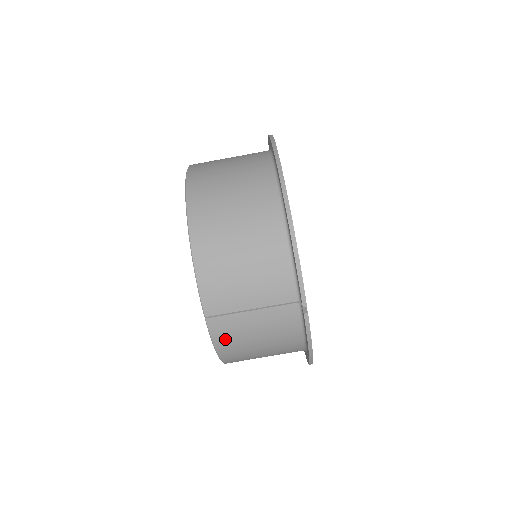
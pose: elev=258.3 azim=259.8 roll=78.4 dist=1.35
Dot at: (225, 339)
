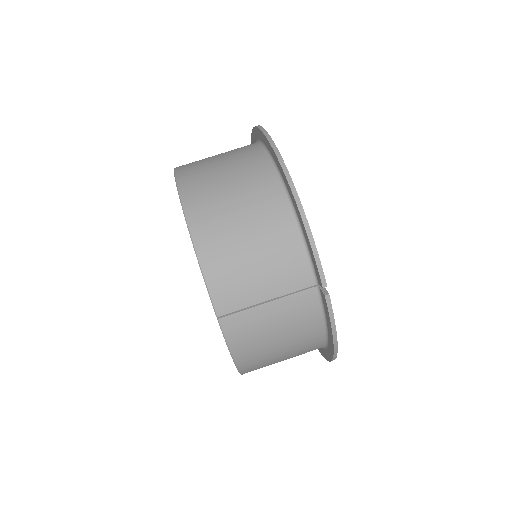
Dot at: (241, 340)
